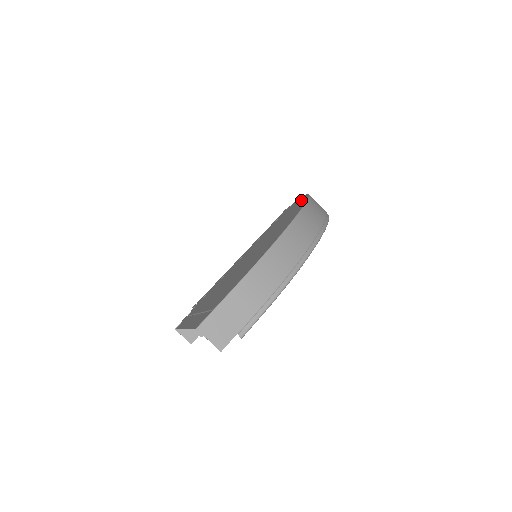
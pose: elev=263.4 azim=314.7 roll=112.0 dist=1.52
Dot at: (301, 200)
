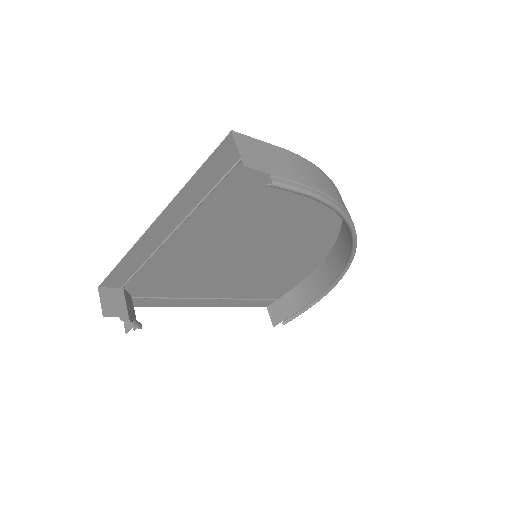
Dot at: (313, 262)
